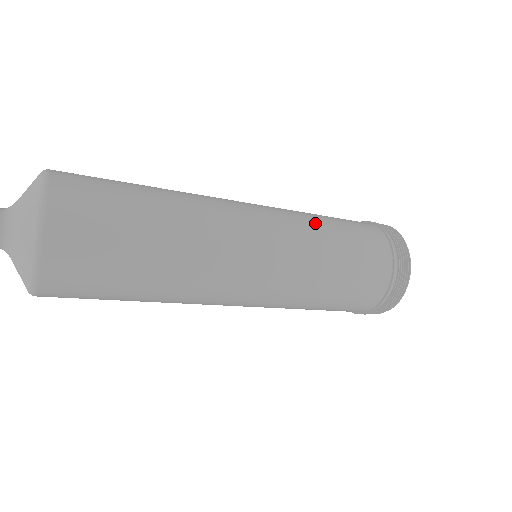
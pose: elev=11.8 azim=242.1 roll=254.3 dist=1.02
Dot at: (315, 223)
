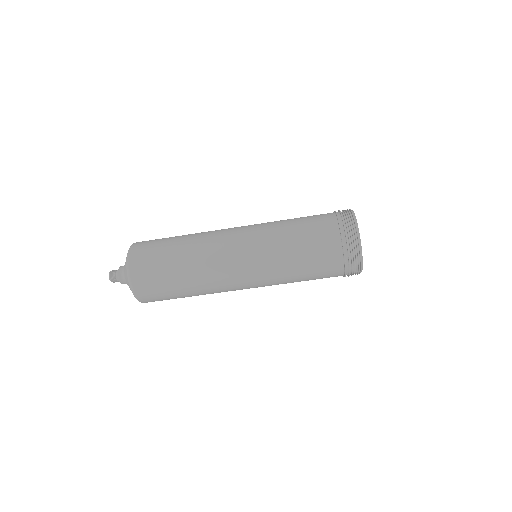
Dot at: (279, 234)
